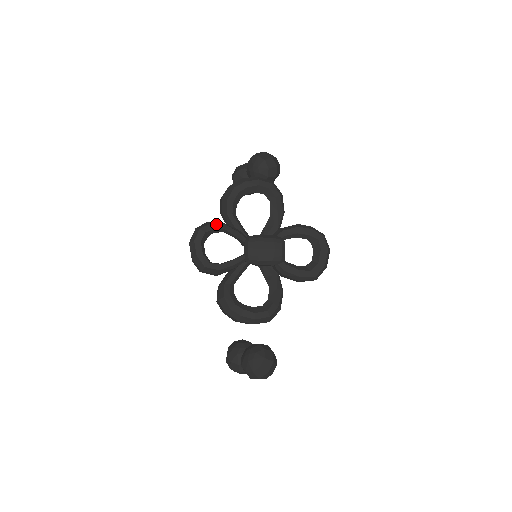
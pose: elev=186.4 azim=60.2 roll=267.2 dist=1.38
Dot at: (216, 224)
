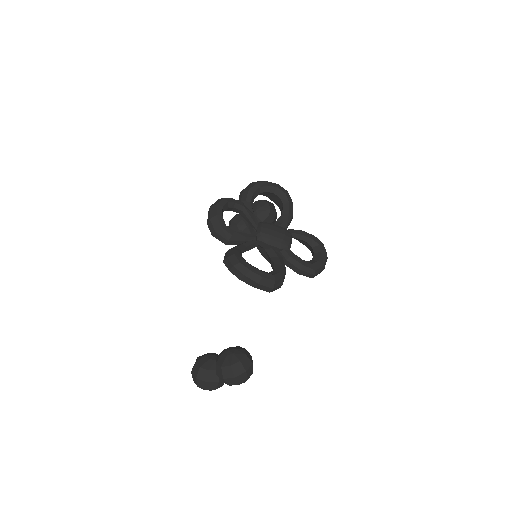
Dot at: (237, 201)
